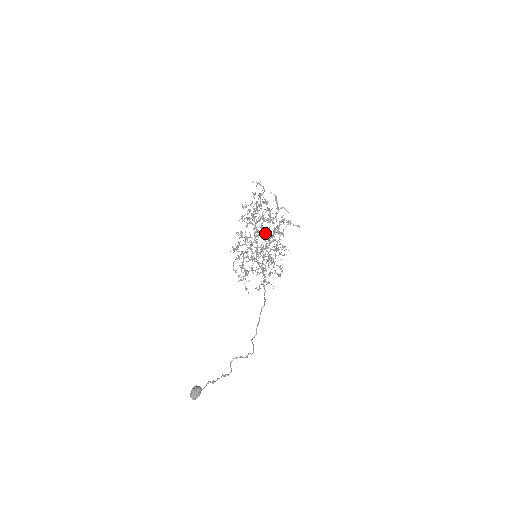
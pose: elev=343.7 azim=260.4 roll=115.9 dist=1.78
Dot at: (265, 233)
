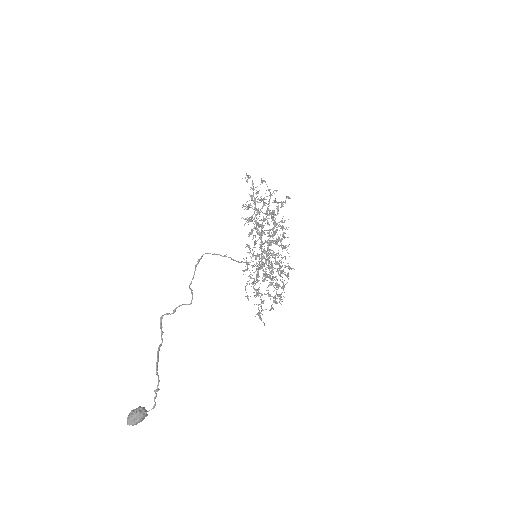
Dot at: occluded
